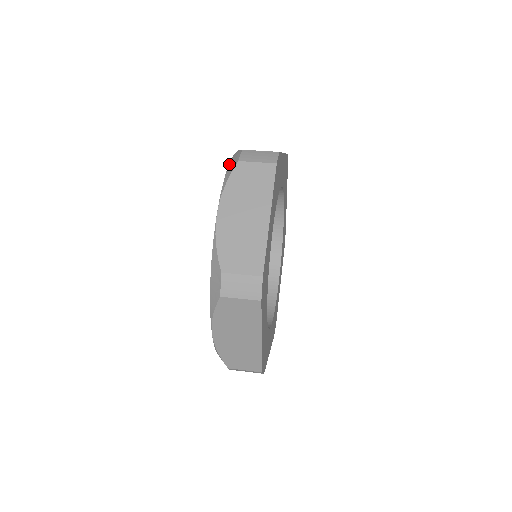
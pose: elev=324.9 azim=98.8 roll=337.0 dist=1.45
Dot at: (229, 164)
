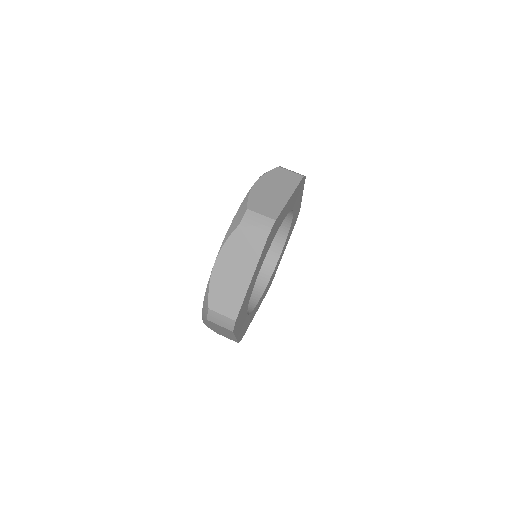
Dot at: (235, 216)
